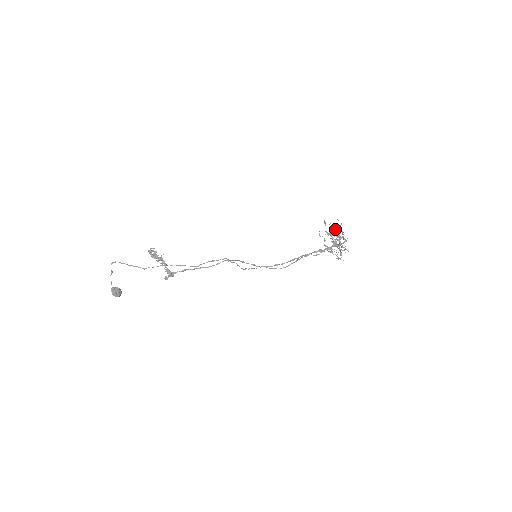
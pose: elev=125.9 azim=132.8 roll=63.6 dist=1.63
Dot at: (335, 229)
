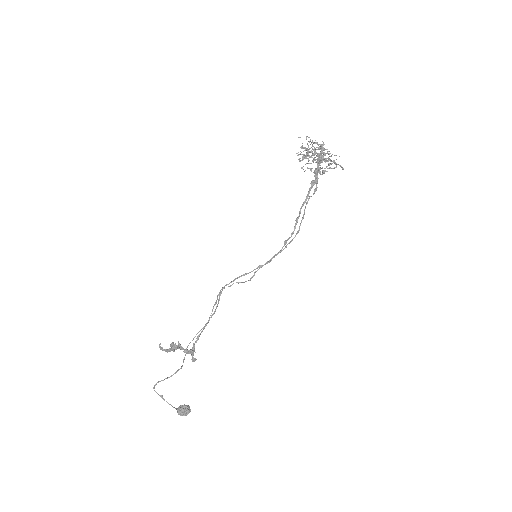
Dot at: (304, 148)
